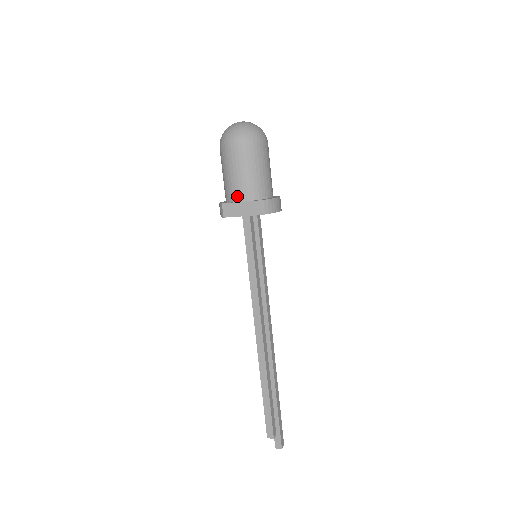
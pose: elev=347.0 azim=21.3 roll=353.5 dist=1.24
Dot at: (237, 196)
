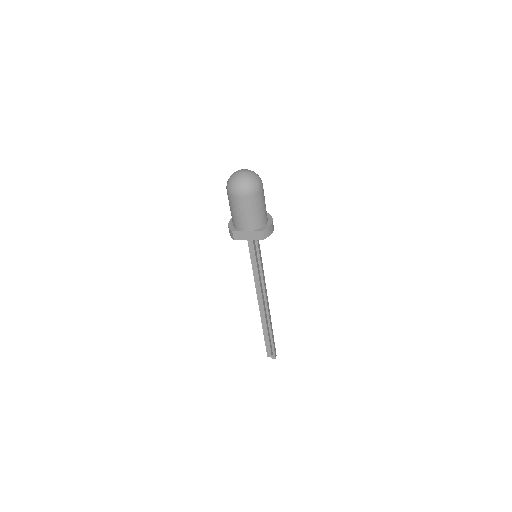
Dot at: (244, 228)
